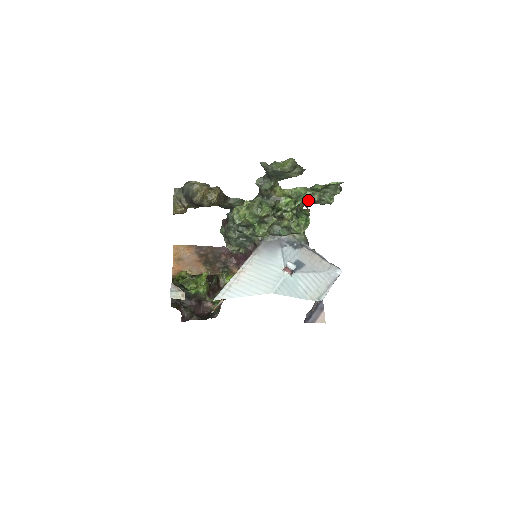
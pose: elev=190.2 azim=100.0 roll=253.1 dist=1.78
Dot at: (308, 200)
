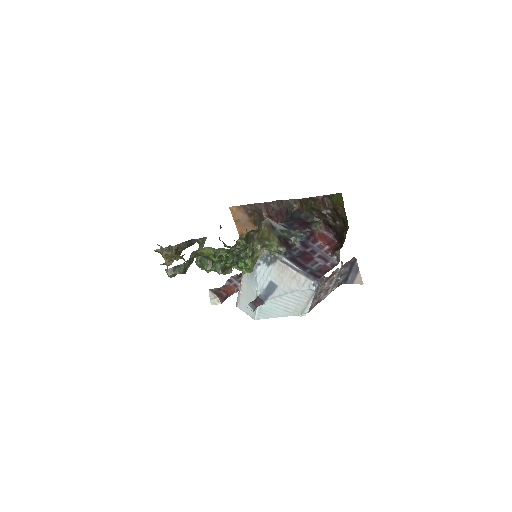
Dot at: occluded
